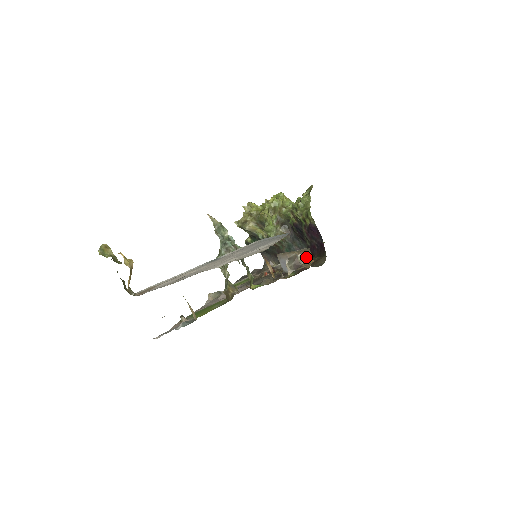
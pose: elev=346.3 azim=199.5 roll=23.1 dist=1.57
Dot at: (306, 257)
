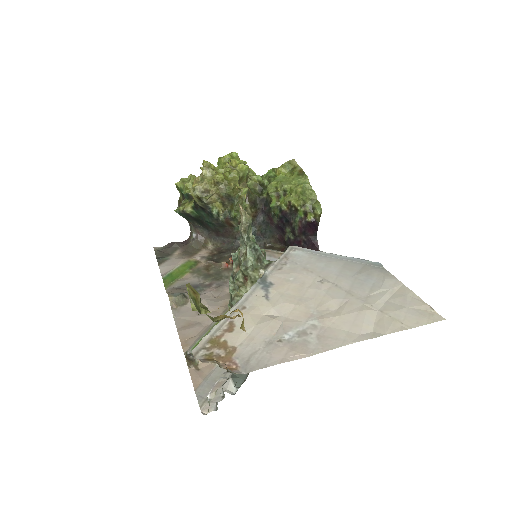
Dot at: occluded
